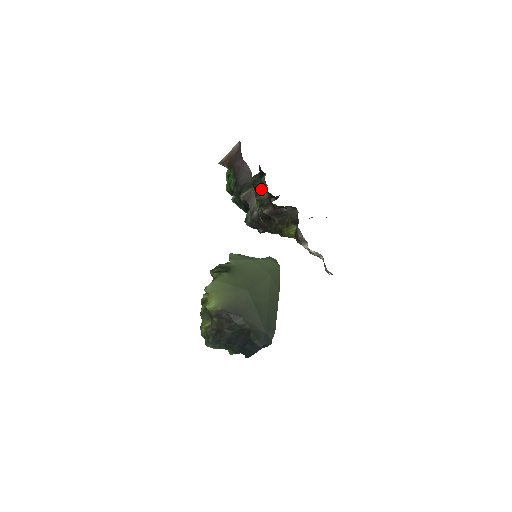
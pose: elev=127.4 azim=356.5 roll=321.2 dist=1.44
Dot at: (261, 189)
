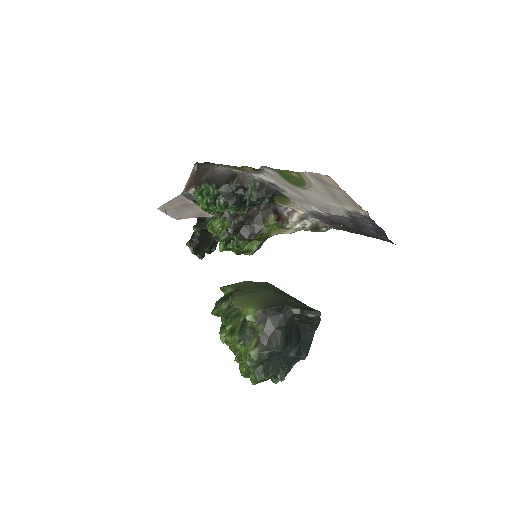
Dot at: occluded
